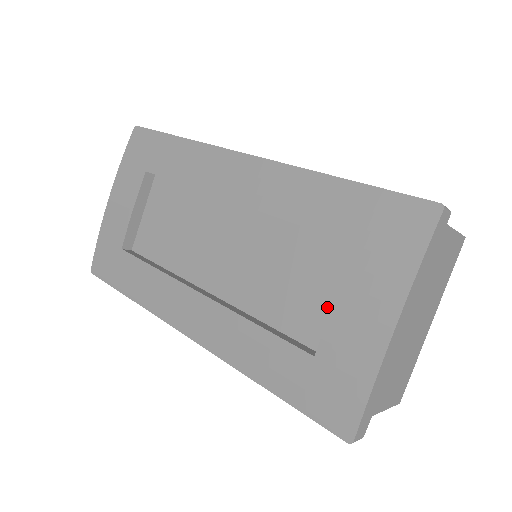
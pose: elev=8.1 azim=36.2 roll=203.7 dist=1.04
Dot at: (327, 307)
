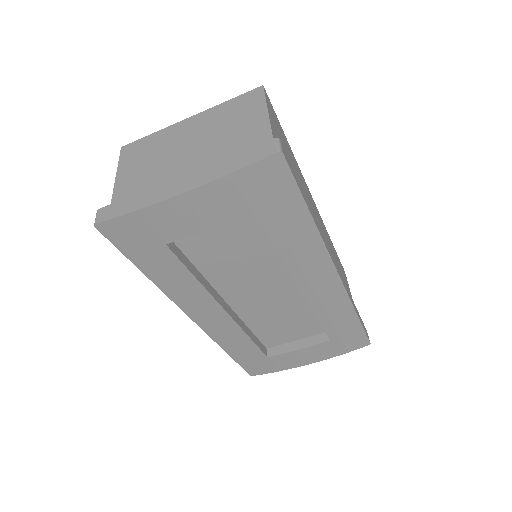
Dot at: (289, 339)
